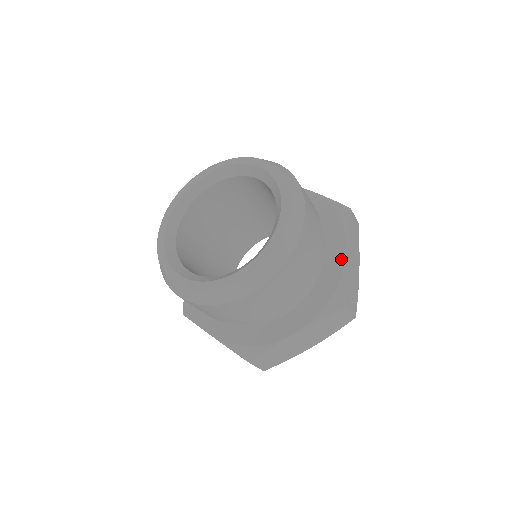
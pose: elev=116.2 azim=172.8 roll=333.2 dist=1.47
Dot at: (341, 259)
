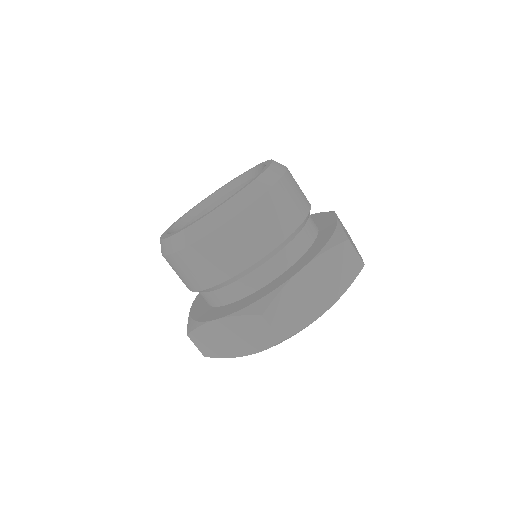
Dot at: (333, 221)
